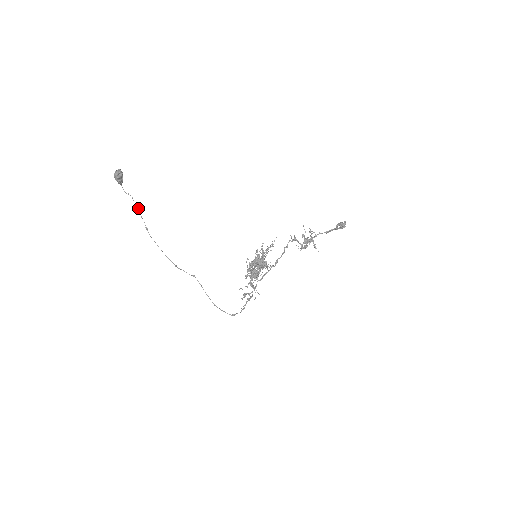
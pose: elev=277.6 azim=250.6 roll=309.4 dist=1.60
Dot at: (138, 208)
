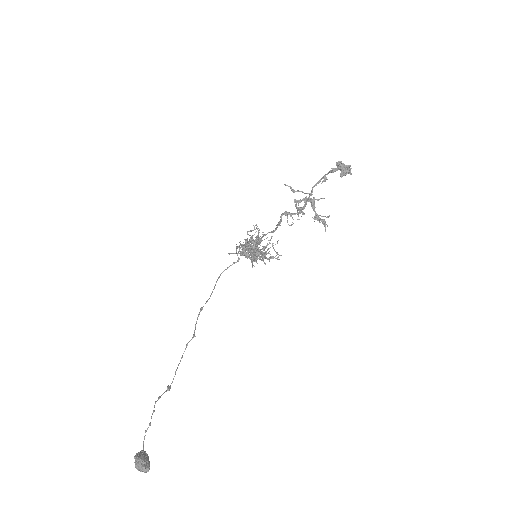
Dot at: occluded
